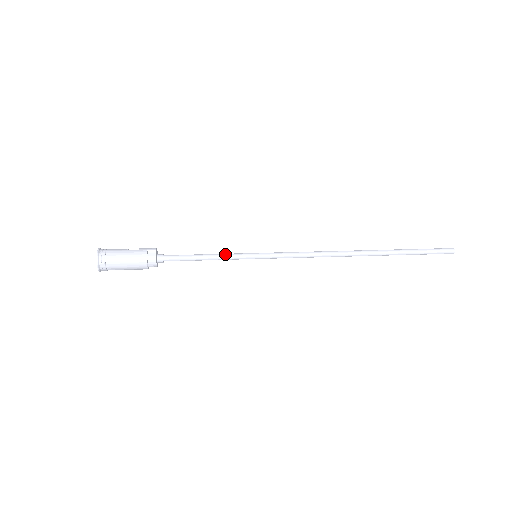
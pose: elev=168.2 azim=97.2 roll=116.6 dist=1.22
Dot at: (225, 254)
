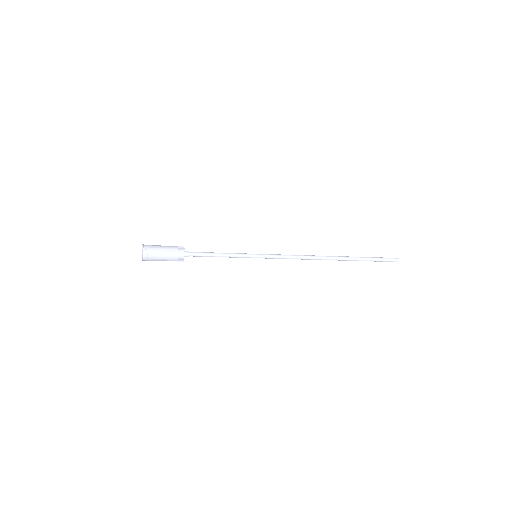
Dot at: (234, 253)
